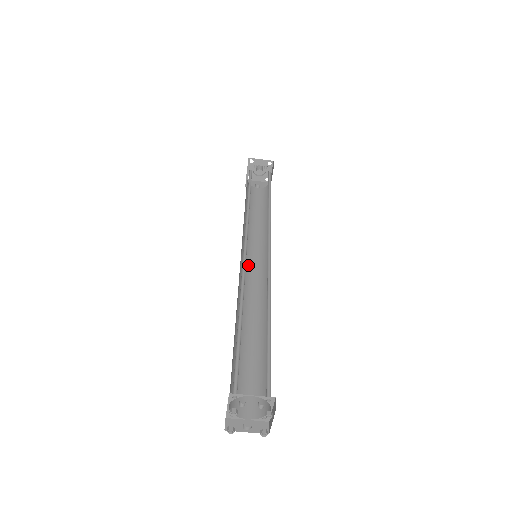
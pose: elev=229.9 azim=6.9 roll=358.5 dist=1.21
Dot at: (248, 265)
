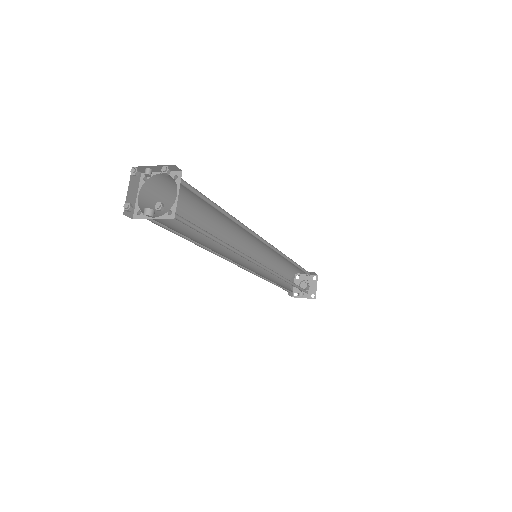
Dot at: occluded
